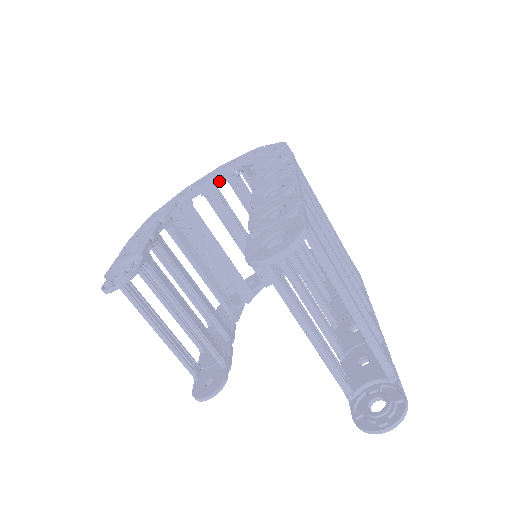
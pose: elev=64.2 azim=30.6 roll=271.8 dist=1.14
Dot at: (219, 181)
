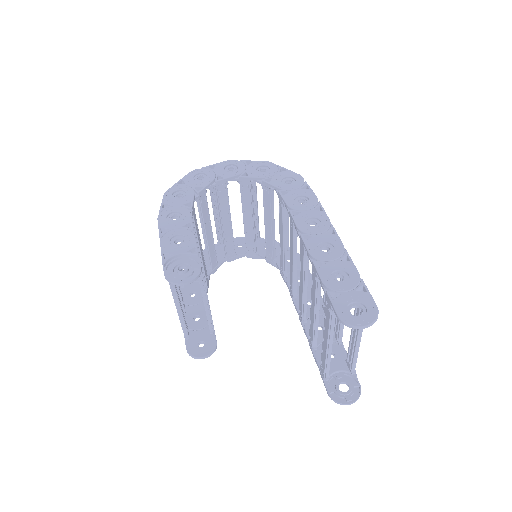
Dot at: occluded
